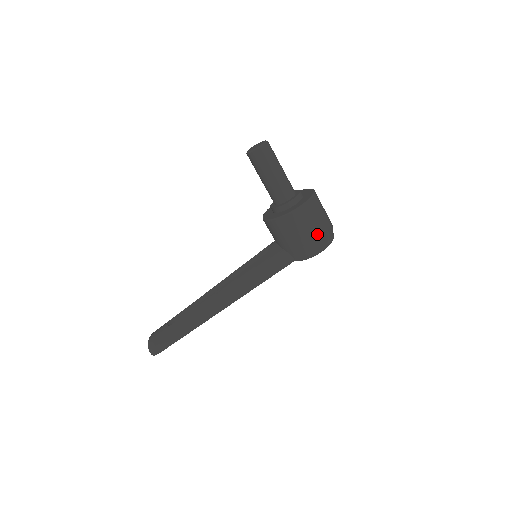
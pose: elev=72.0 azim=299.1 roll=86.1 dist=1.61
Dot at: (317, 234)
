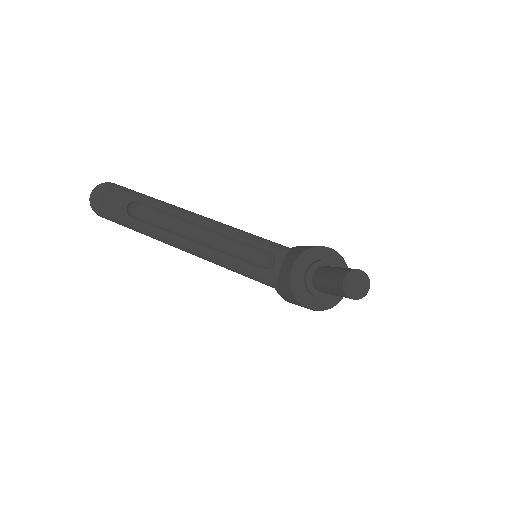
Dot at: occluded
